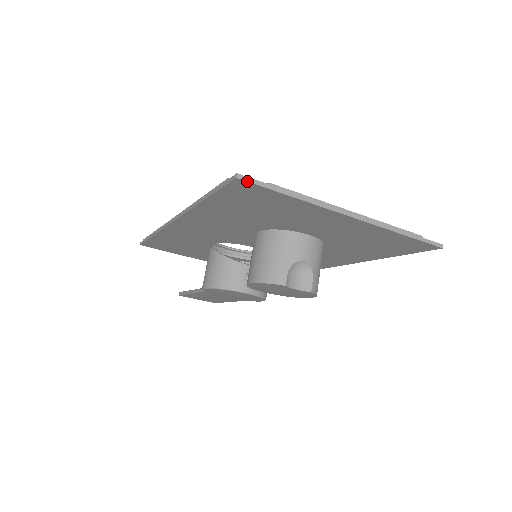
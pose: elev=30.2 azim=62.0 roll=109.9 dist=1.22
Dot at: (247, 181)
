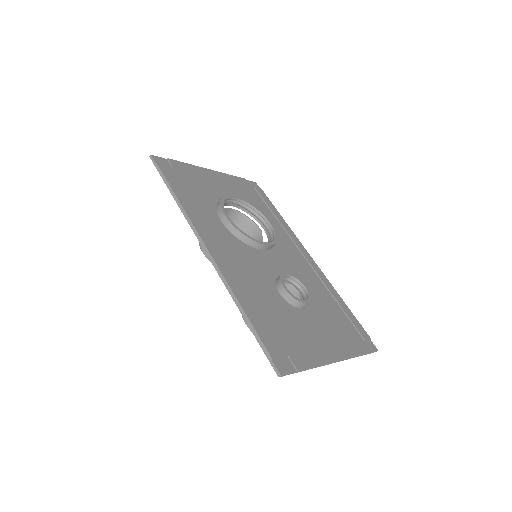
Dot at: occluded
